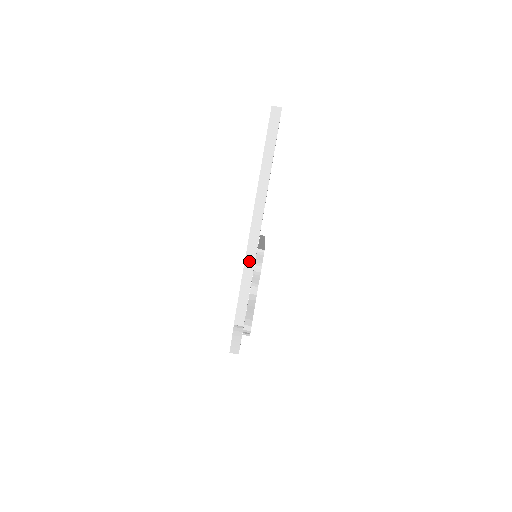
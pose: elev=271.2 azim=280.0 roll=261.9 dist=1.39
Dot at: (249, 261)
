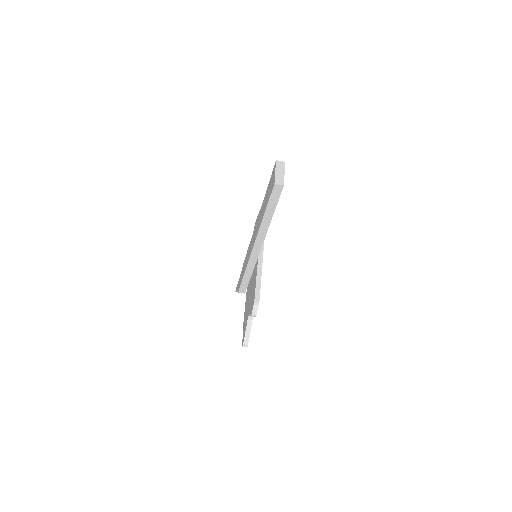
Dot at: (250, 266)
